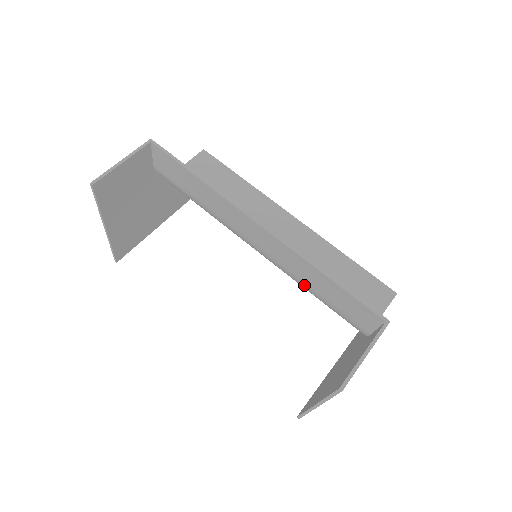
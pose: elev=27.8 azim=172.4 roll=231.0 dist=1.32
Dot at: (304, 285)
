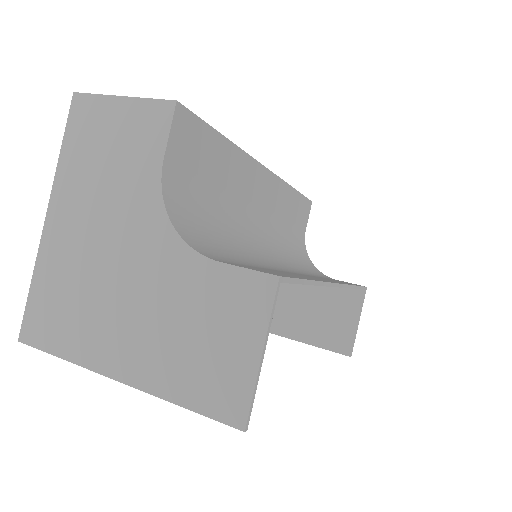
Dot at: occluded
